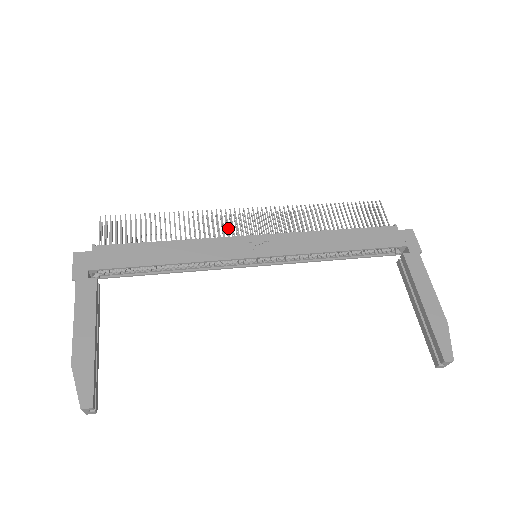
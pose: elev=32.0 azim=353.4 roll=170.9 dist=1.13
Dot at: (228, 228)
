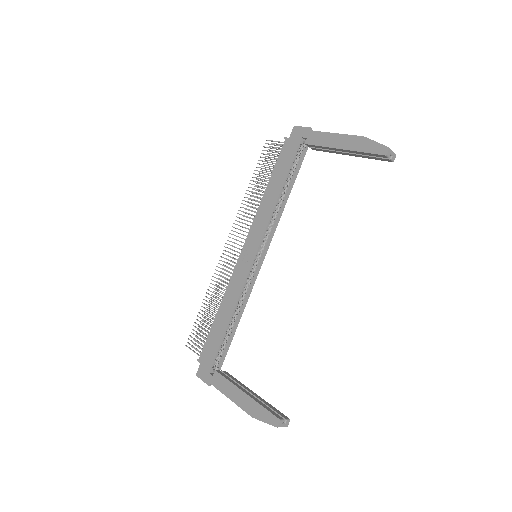
Dot at: (230, 265)
